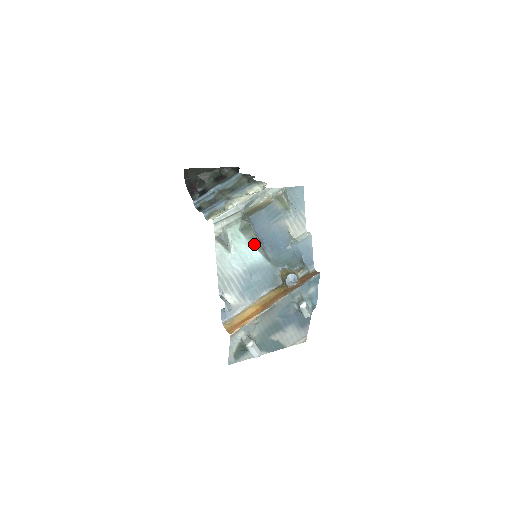
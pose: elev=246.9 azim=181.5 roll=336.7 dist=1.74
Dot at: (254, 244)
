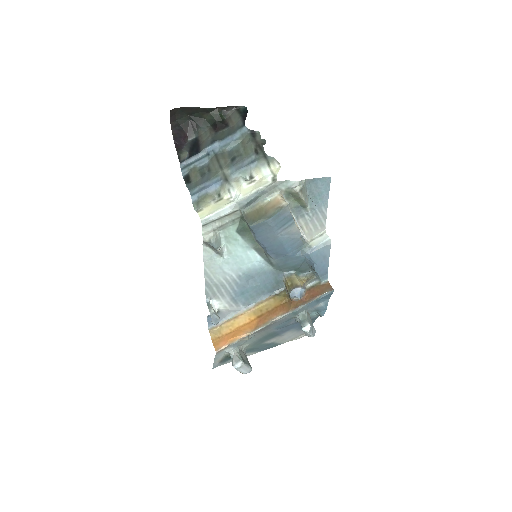
Dot at: (254, 247)
